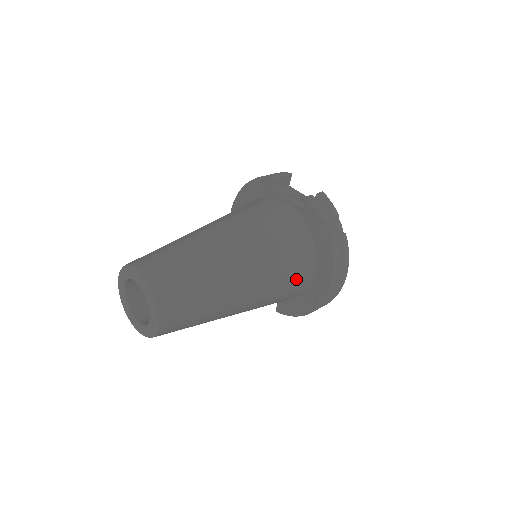
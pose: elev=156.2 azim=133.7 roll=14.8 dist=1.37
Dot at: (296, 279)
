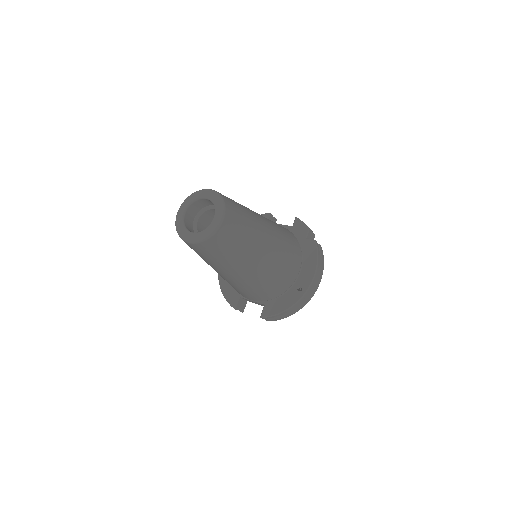
Dot at: (292, 262)
